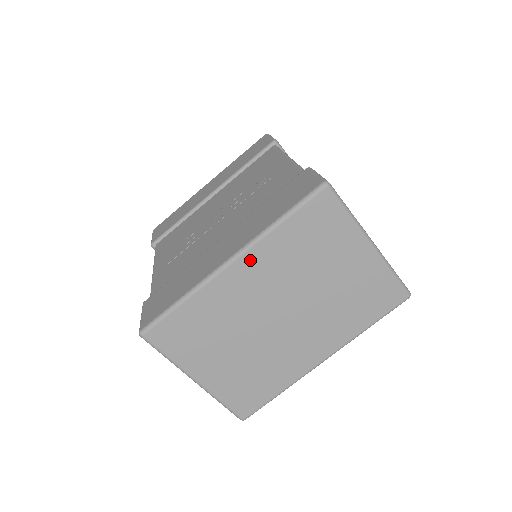
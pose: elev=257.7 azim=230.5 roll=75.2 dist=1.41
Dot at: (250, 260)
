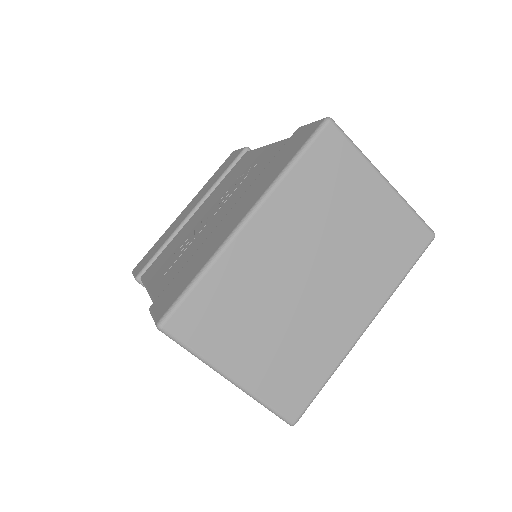
Dot at: (268, 213)
